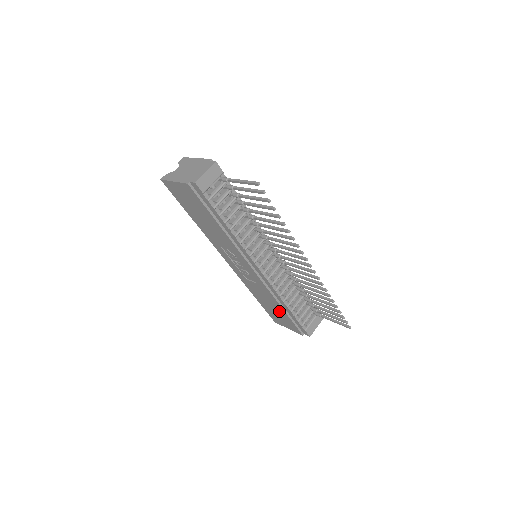
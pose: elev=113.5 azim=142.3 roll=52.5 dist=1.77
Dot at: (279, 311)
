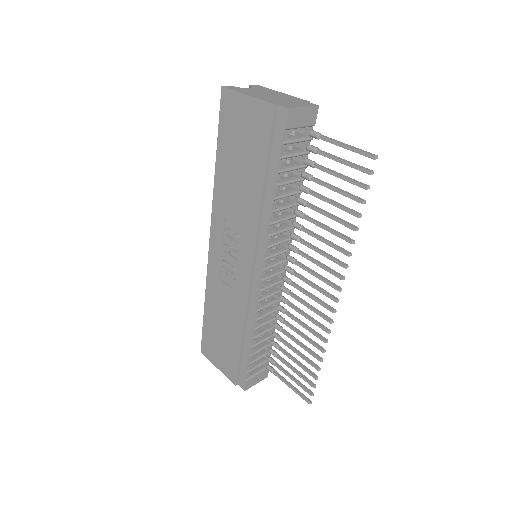
Dot at: (230, 340)
